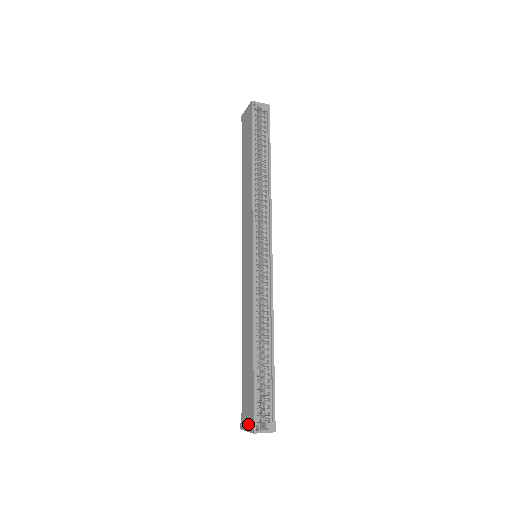
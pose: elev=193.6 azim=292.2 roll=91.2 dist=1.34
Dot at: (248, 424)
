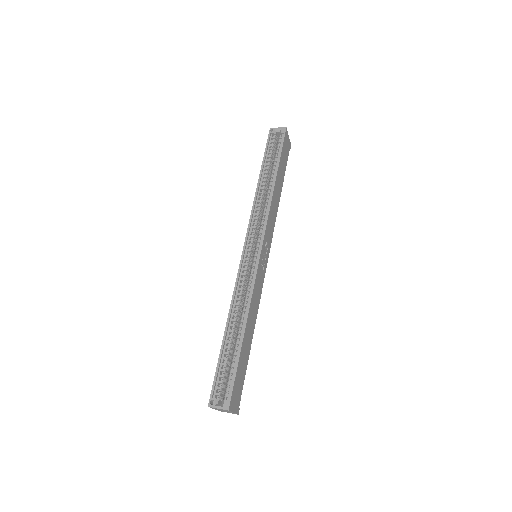
Dot at: (213, 401)
